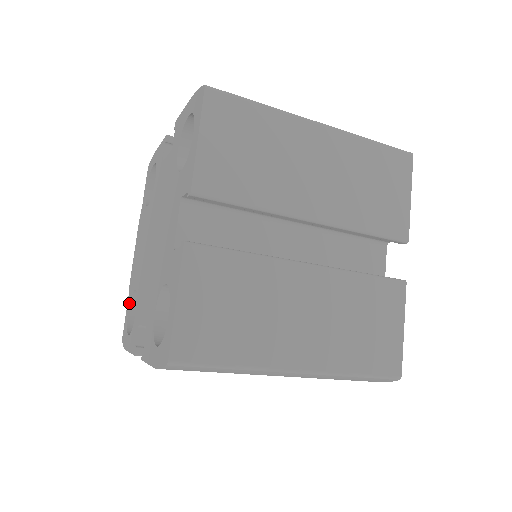
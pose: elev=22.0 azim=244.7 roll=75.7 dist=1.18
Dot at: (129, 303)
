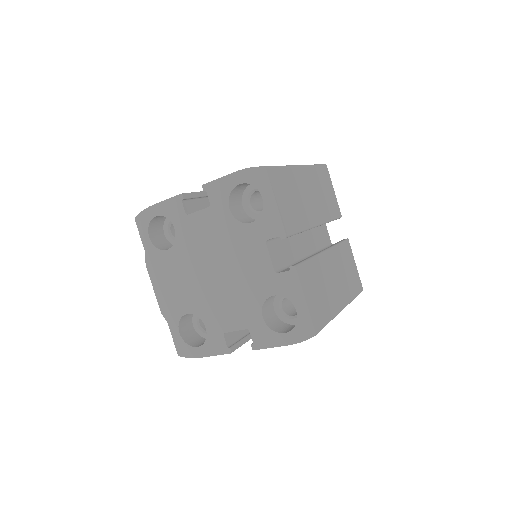
Dot at: (177, 327)
